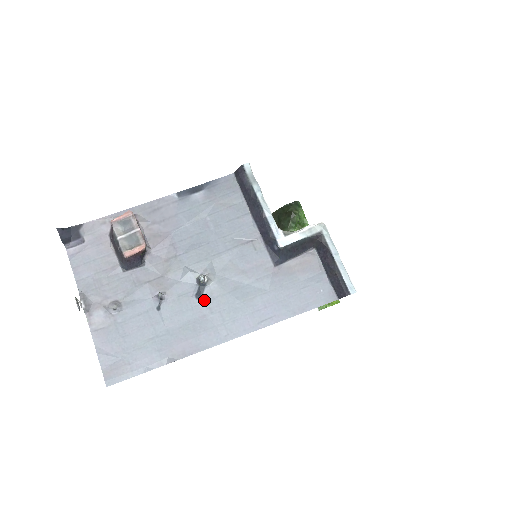
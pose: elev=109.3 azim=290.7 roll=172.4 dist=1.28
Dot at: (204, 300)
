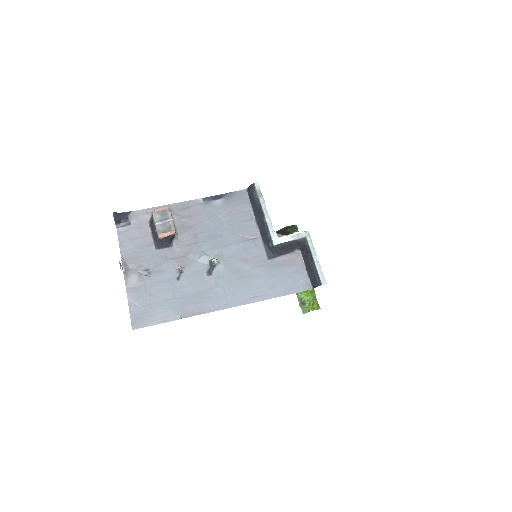
Dot at: (213, 277)
